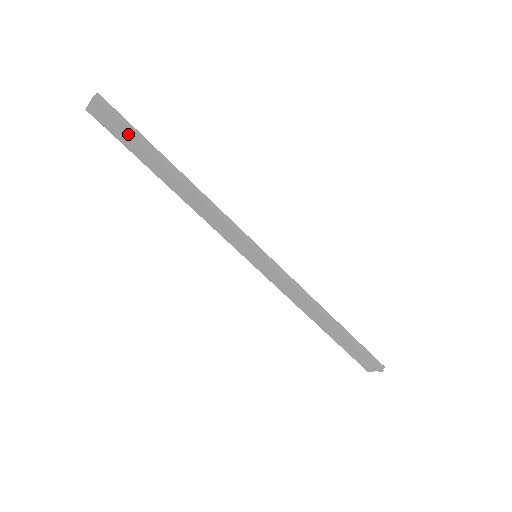
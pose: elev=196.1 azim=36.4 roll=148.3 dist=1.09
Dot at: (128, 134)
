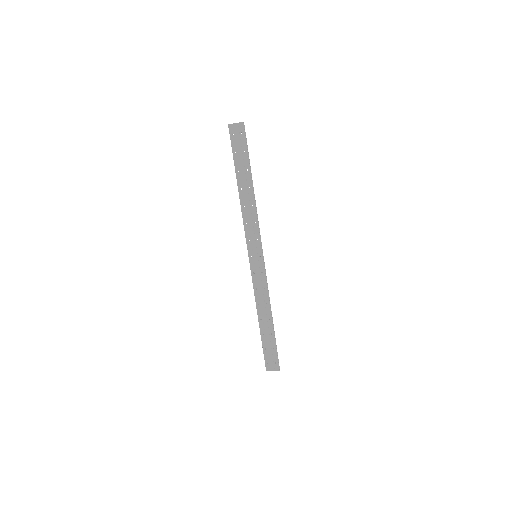
Dot at: (244, 150)
